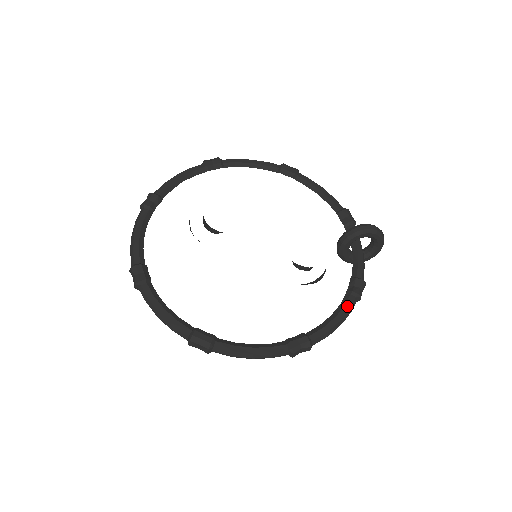
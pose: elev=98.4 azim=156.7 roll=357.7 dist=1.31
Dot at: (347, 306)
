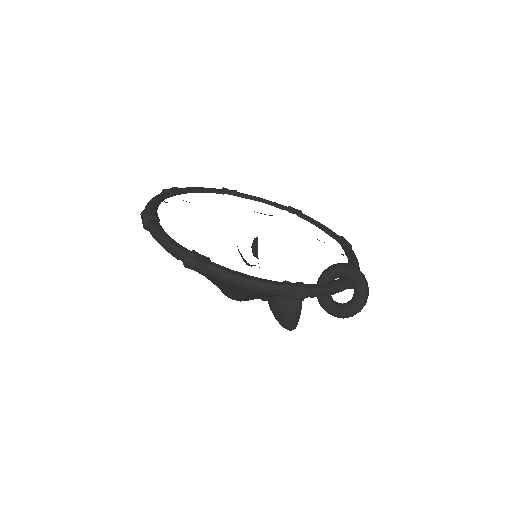
Dot at: (268, 281)
